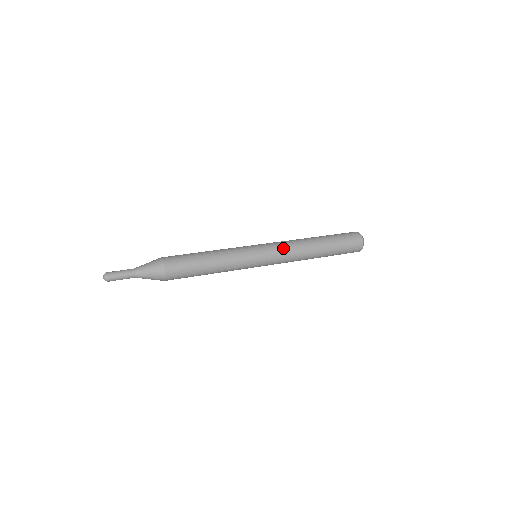
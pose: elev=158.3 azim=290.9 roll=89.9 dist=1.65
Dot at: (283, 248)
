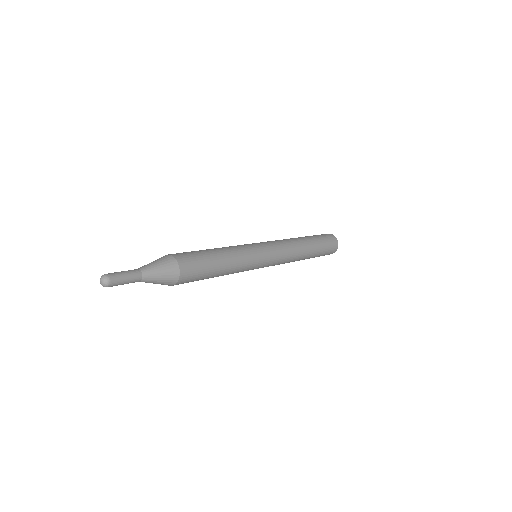
Dot at: (277, 241)
